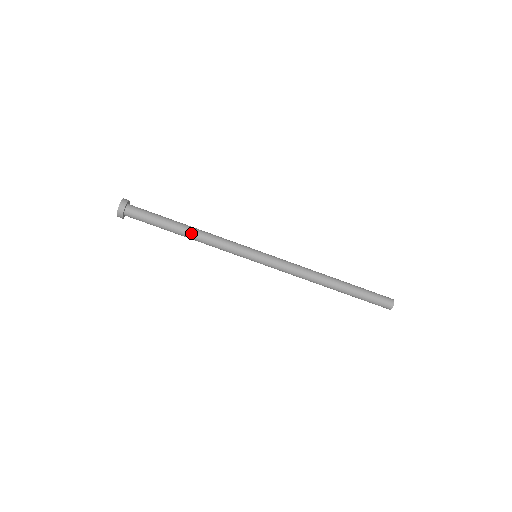
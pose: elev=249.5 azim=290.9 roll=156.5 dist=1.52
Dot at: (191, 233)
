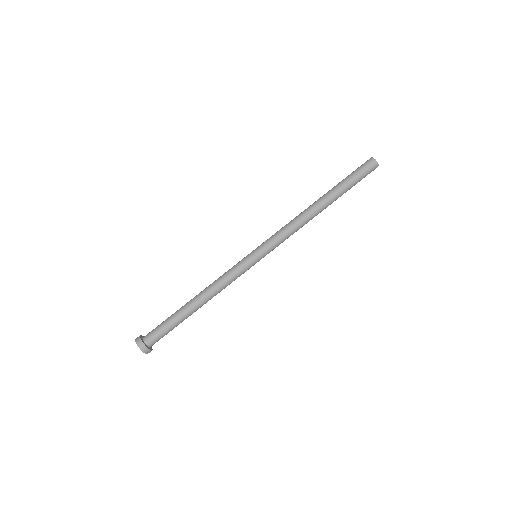
Dot at: (198, 296)
